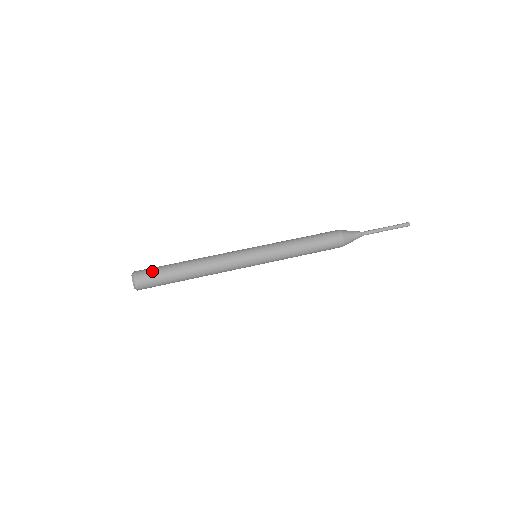
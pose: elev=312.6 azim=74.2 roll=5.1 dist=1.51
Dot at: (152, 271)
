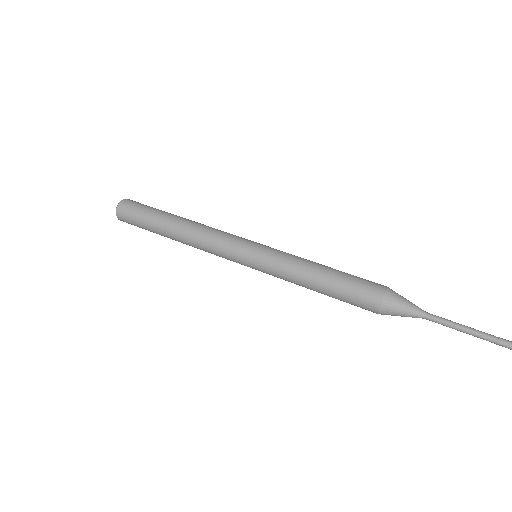
Dot at: (133, 216)
